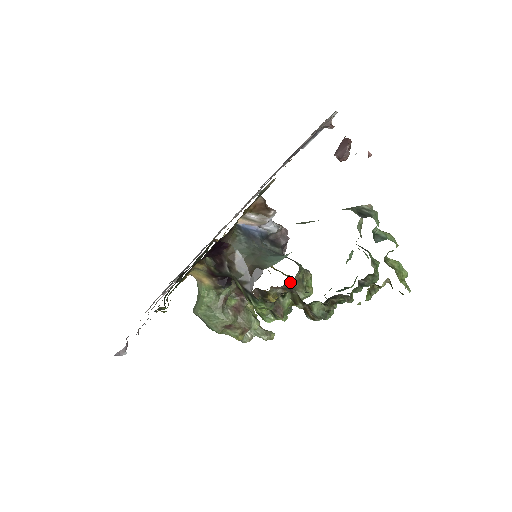
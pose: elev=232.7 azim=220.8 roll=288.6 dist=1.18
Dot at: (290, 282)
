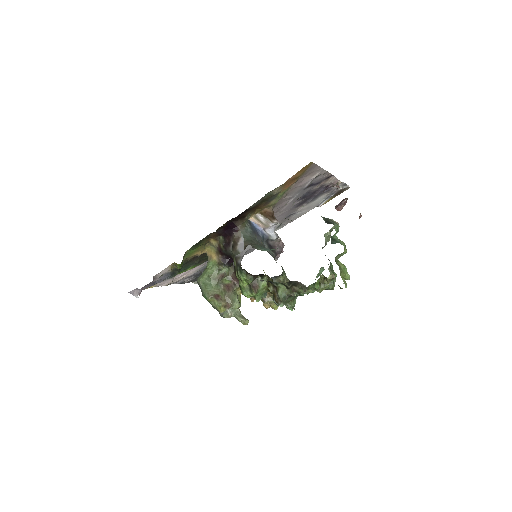
Dot at: occluded
